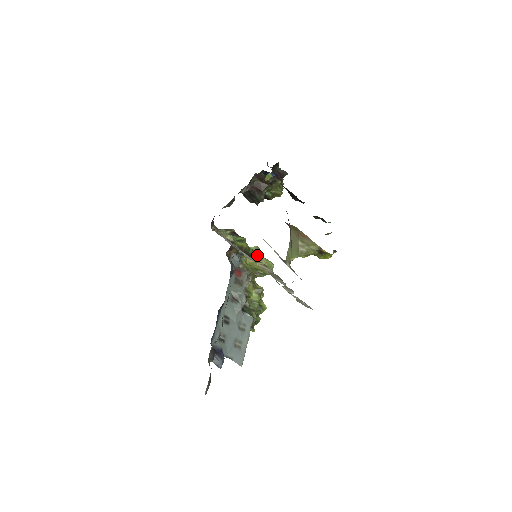
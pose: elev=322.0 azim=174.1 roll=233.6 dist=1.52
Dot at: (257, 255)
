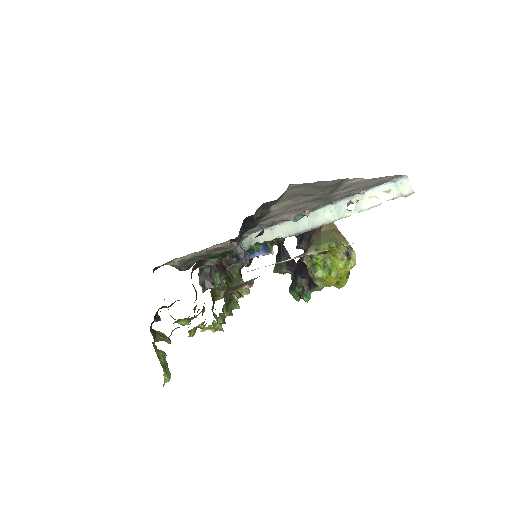
Dot at: occluded
